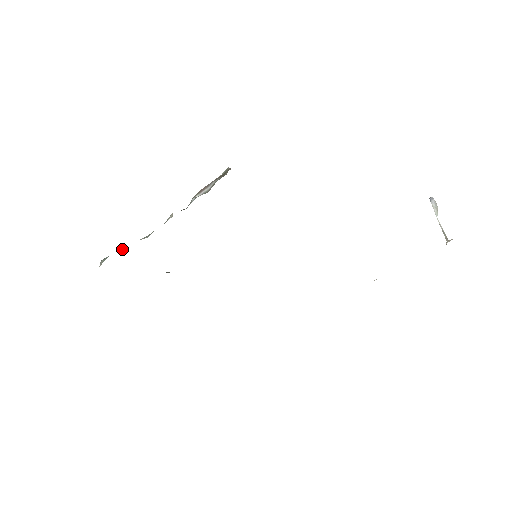
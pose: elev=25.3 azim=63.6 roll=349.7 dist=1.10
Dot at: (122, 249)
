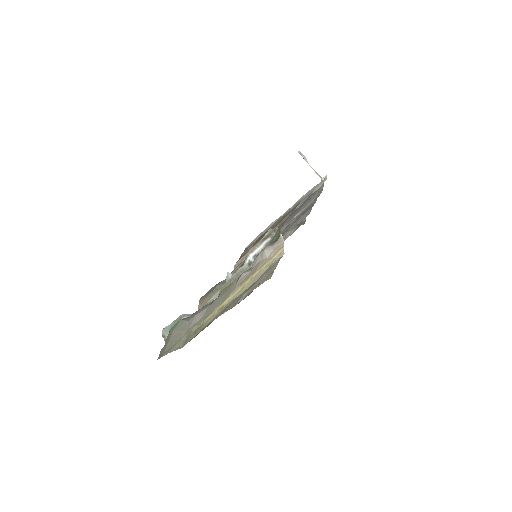
Dot at: (185, 314)
